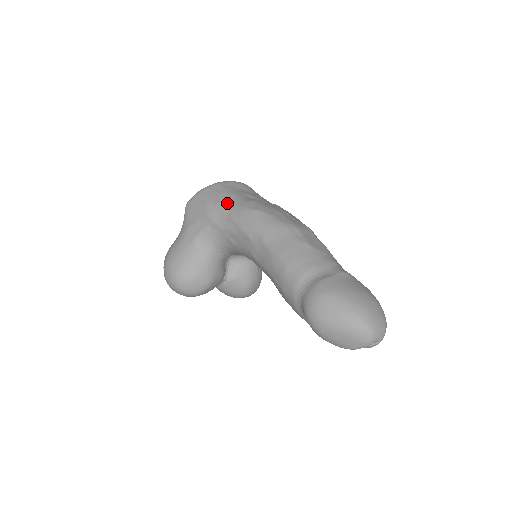
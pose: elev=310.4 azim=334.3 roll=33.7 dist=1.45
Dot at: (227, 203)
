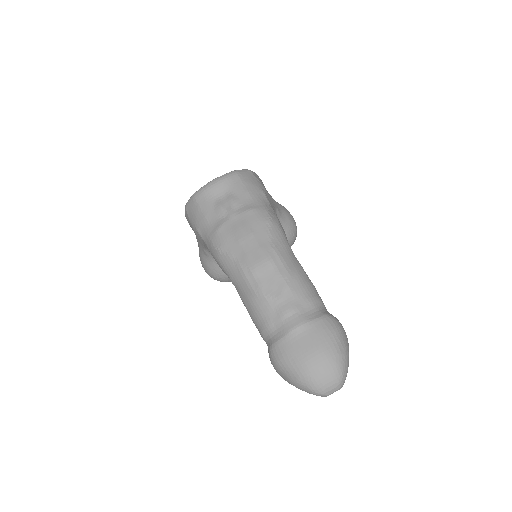
Dot at: (202, 232)
